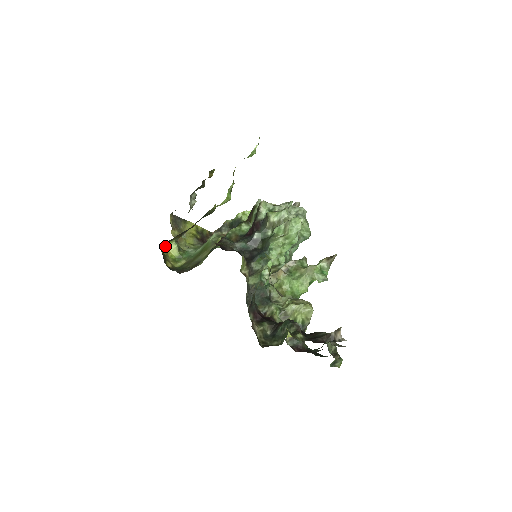
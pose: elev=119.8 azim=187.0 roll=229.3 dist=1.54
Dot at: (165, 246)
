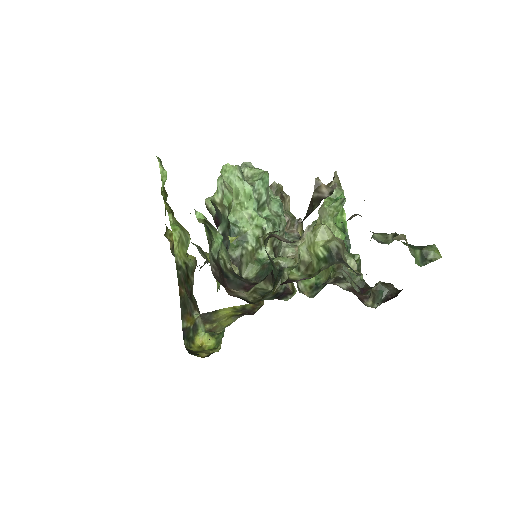
Dot at: (196, 344)
